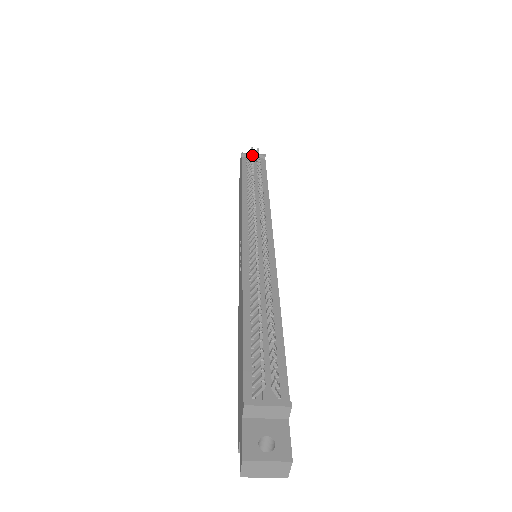
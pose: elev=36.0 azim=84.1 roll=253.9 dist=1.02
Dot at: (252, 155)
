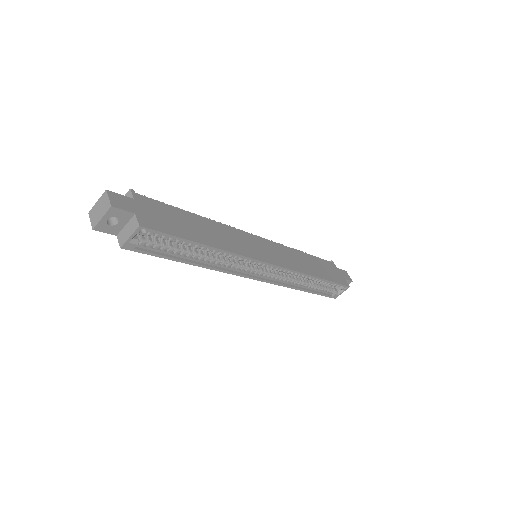
Dot at: occluded
